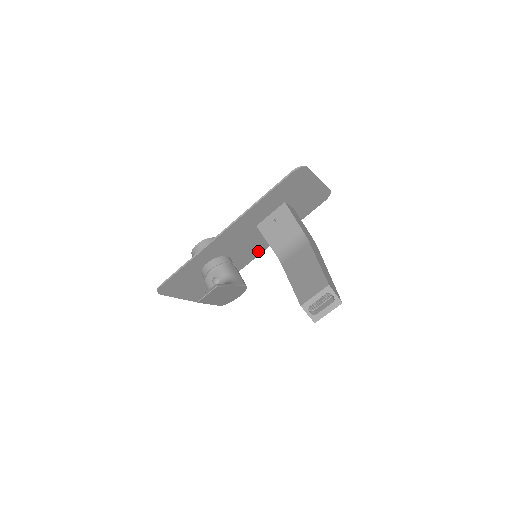
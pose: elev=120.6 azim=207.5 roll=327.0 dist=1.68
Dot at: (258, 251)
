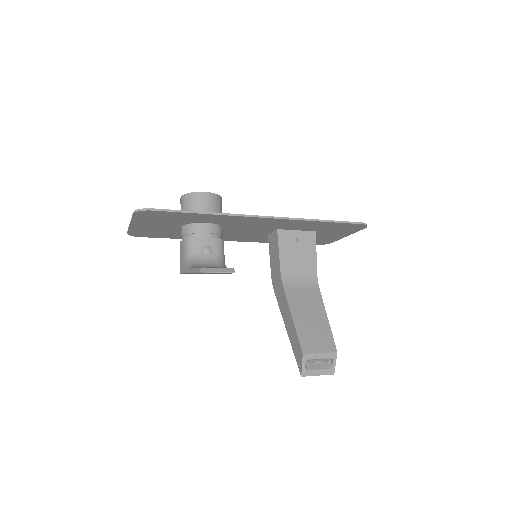
Dot at: (233, 239)
